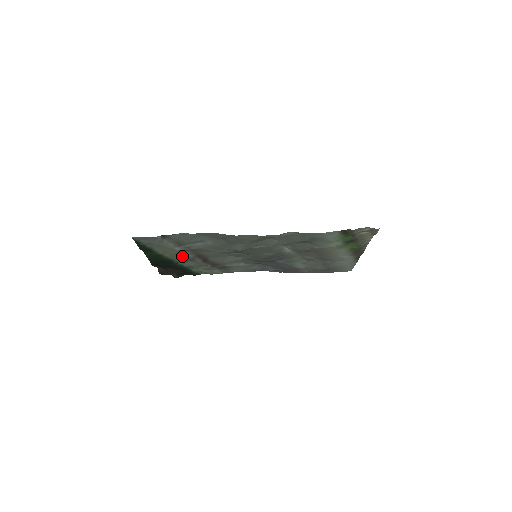
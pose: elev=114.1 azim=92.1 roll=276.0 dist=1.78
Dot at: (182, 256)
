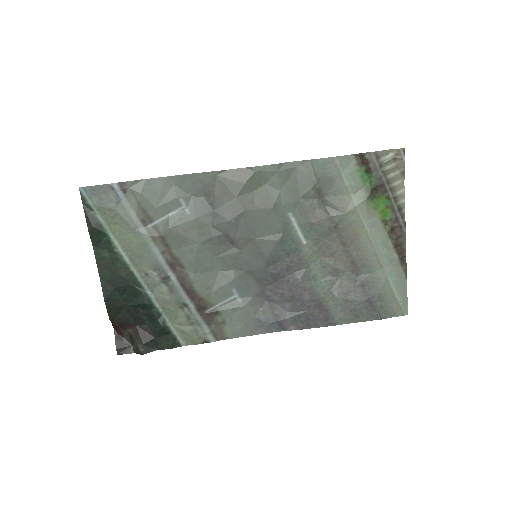
Dot at: (149, 262)
